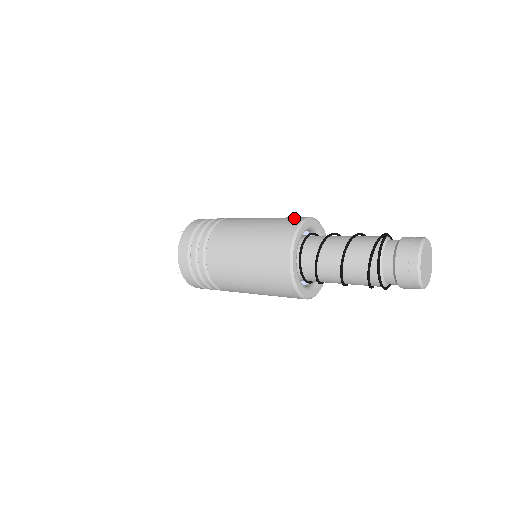
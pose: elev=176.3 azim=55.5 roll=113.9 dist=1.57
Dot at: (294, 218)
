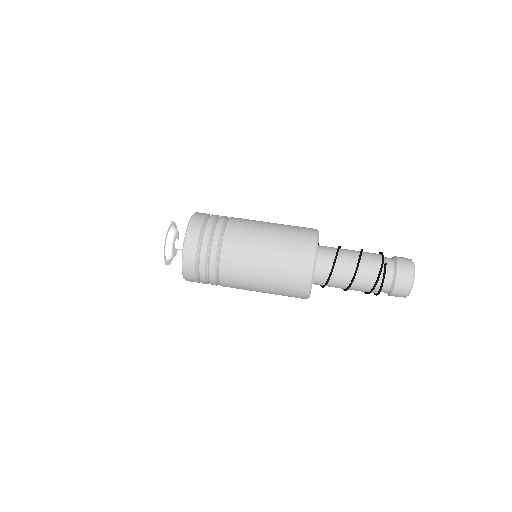
Dot at: (305, 243)
